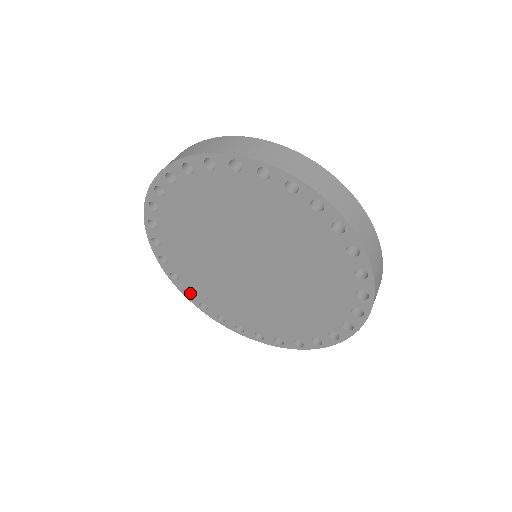
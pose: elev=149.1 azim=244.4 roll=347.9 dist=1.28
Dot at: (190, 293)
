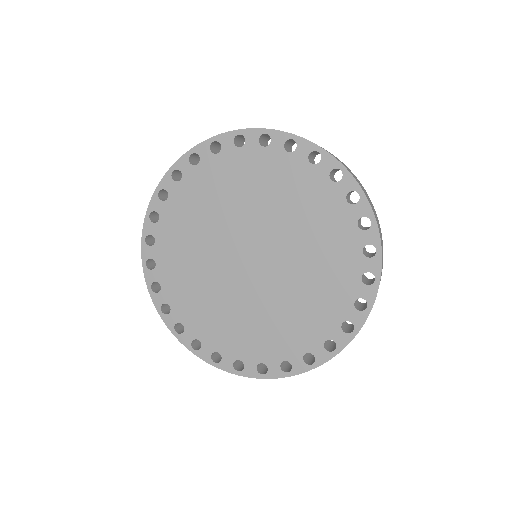
Dot at: (167, 313)
